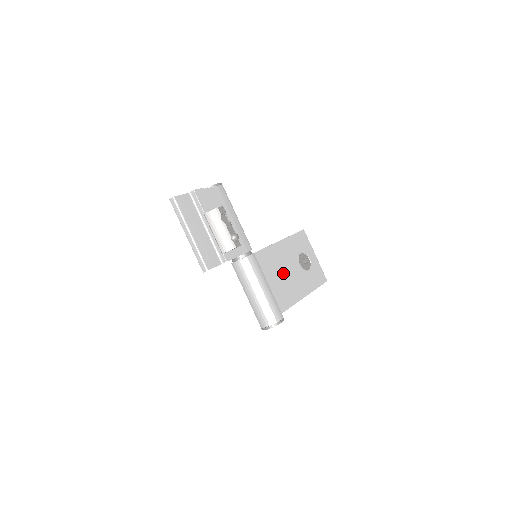
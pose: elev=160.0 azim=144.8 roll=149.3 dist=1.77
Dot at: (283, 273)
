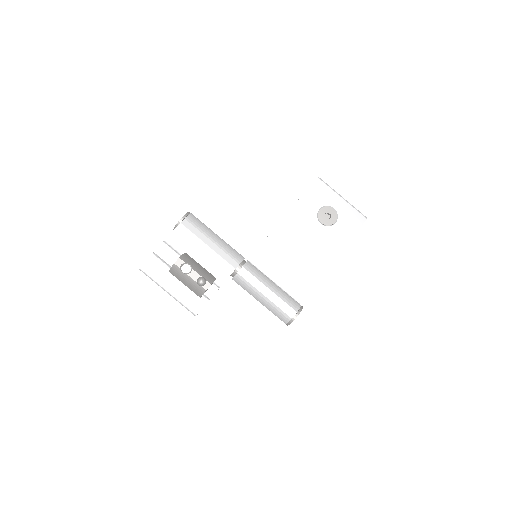
Dot at: (299, 249)
